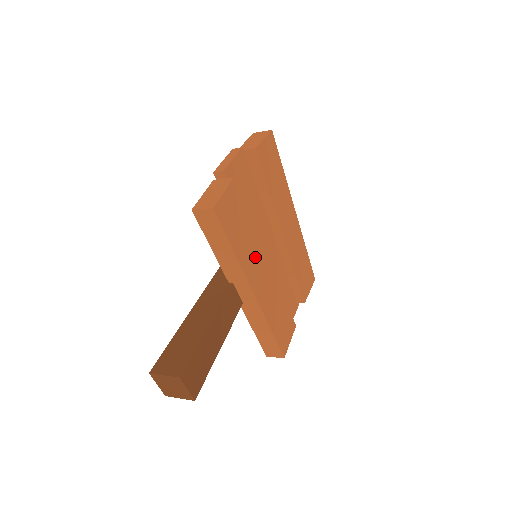
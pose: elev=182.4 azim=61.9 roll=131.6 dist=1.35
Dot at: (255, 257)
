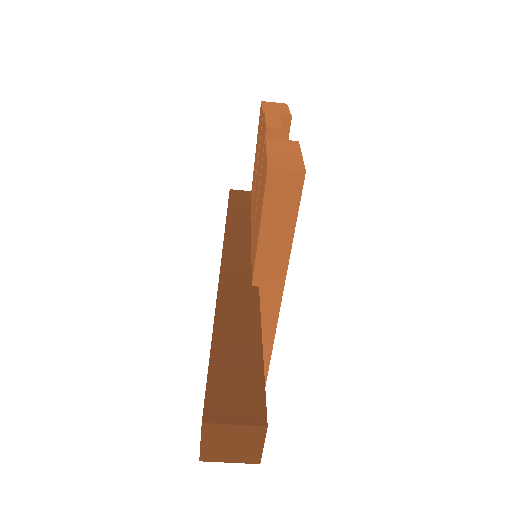
Dot at: occluded
